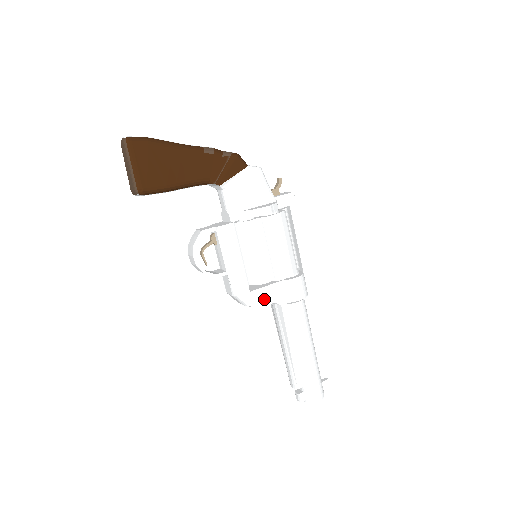
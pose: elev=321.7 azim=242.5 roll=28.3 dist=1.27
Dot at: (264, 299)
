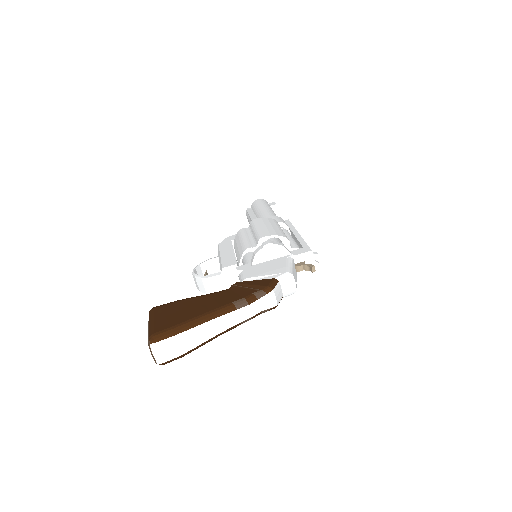
Dot at: occluded
